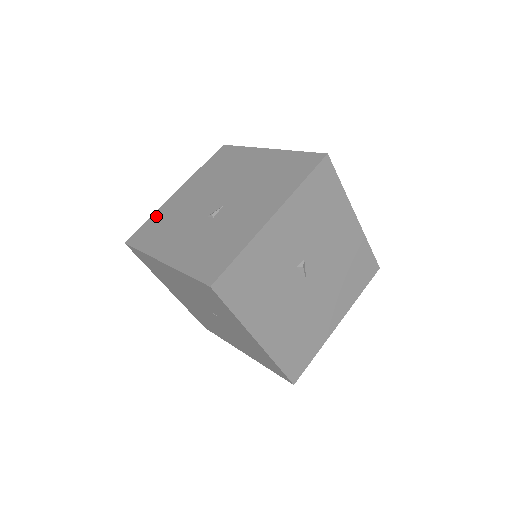
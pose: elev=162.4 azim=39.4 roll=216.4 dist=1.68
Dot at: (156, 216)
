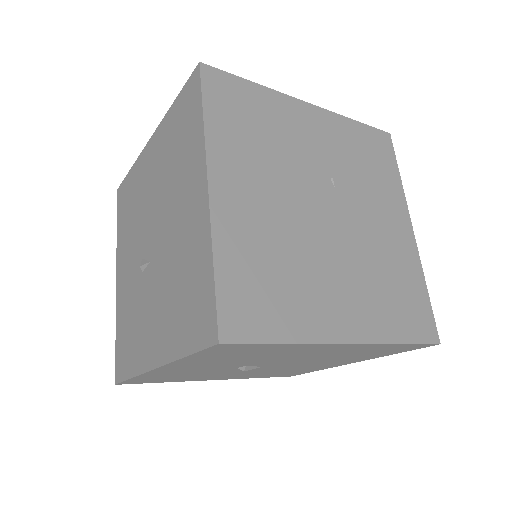
Dot at: (132, 174)
